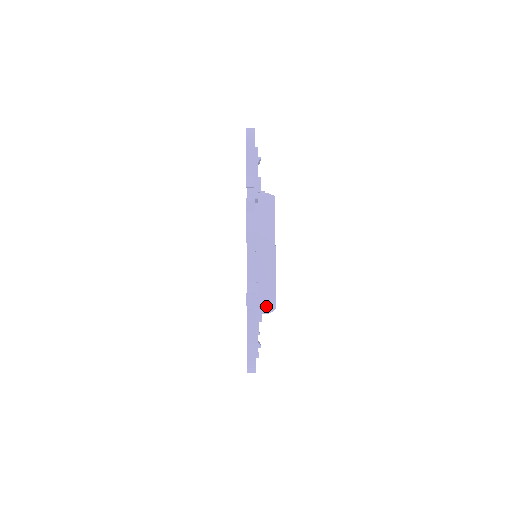
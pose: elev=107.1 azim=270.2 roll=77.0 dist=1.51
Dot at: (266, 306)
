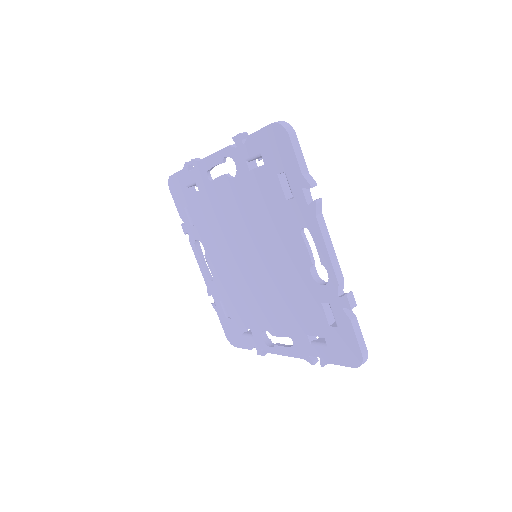
Dot at: occluded
